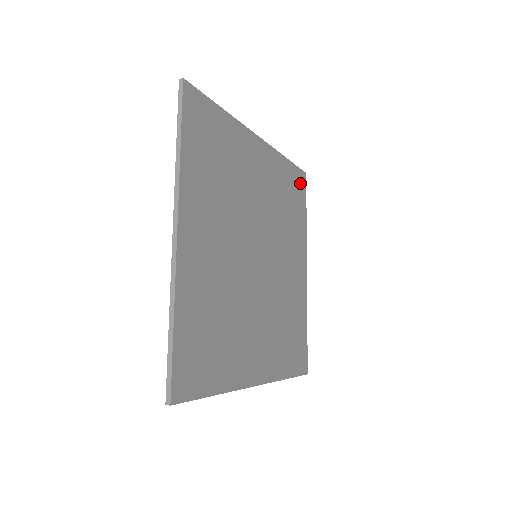
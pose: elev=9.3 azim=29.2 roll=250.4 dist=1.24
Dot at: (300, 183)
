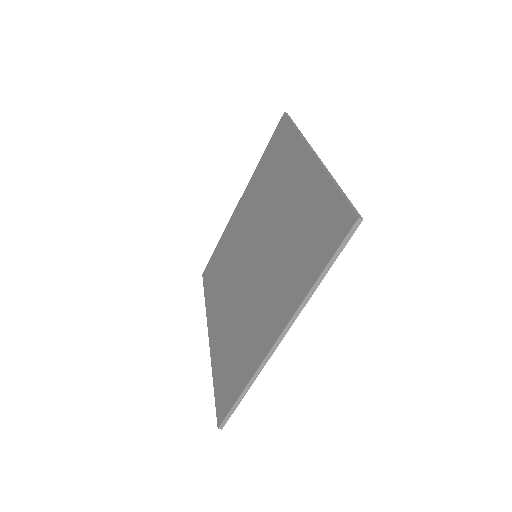
Dot at: occluded
